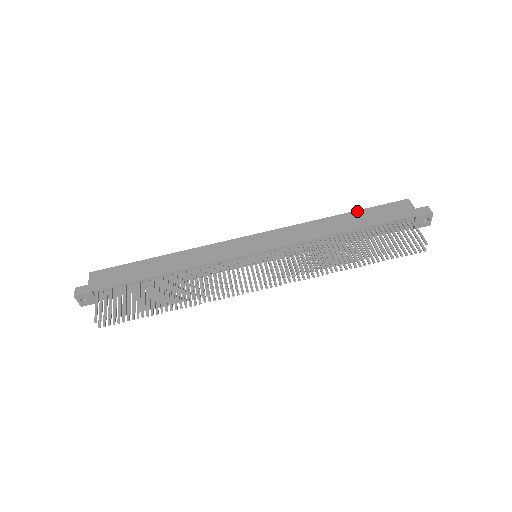
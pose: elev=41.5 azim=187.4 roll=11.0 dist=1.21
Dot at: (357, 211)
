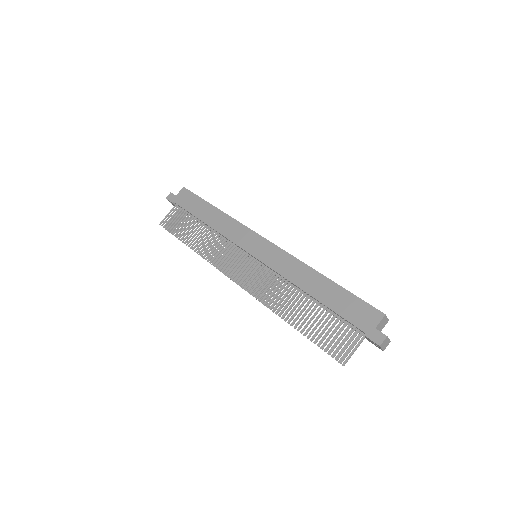
Dot at: (339, 286)
